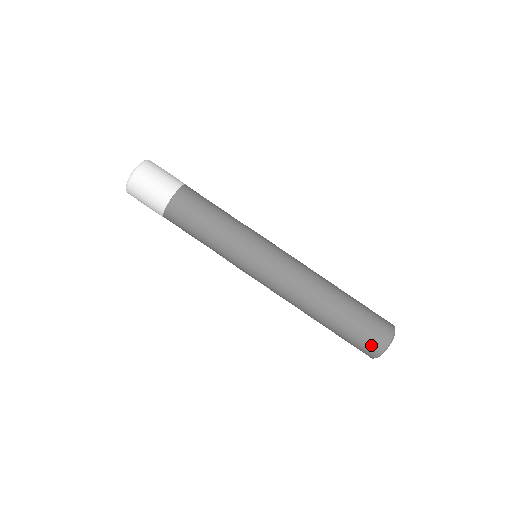
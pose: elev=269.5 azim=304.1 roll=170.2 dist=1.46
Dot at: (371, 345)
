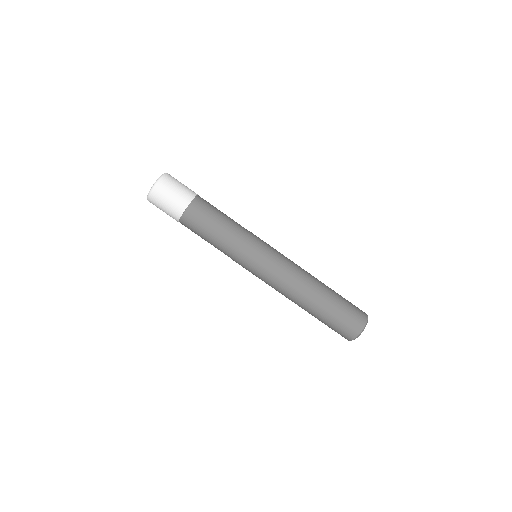
Dot at: (355, 322)
